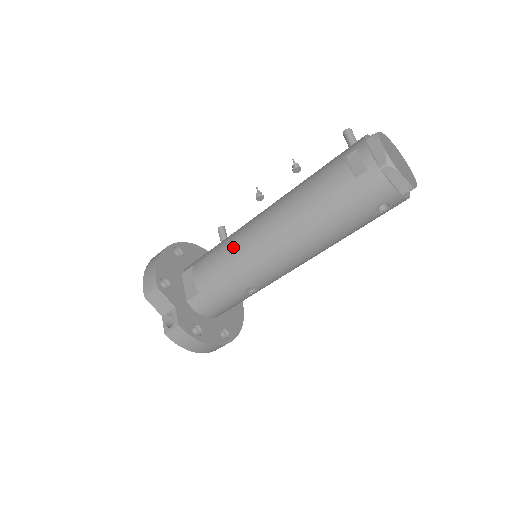
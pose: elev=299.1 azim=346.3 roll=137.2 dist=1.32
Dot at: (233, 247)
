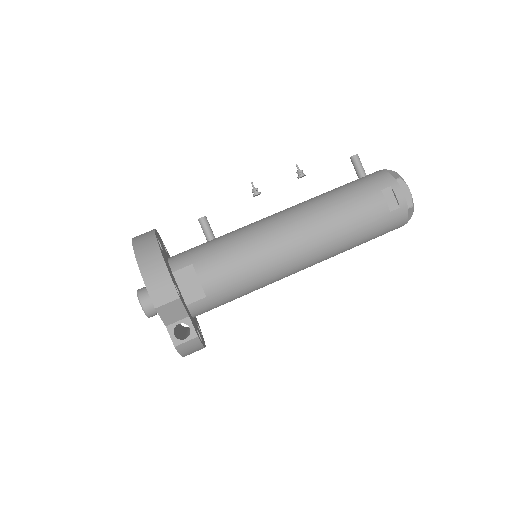
Dot at: (259, 253)
